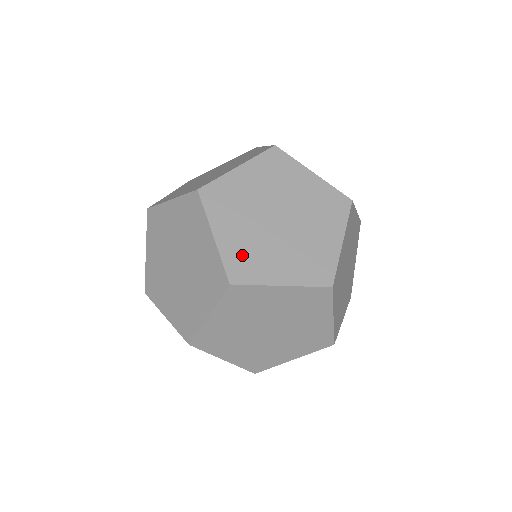
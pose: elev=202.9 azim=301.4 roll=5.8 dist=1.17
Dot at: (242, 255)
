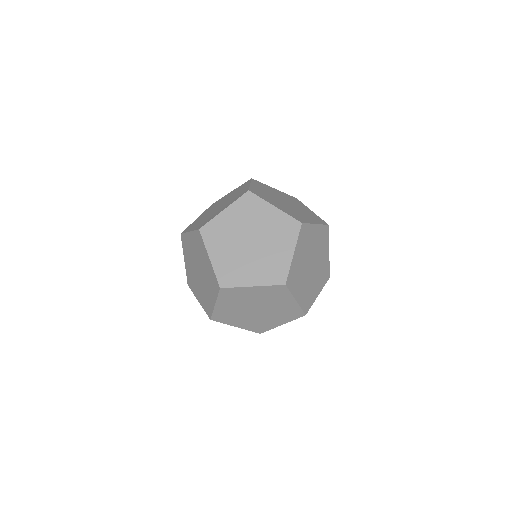
Dot at: (227, 269)
